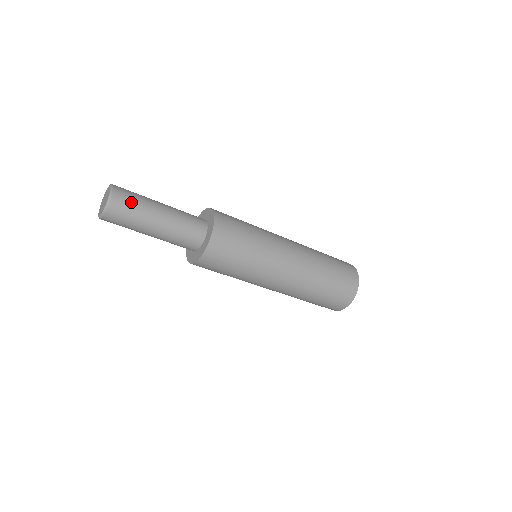
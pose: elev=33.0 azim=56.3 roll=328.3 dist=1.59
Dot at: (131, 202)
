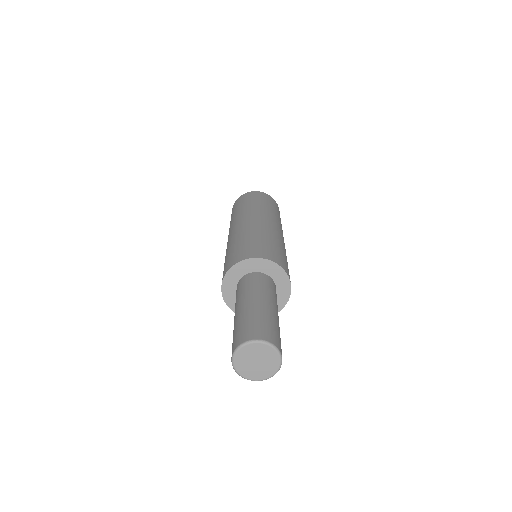
Dot at: occluded
